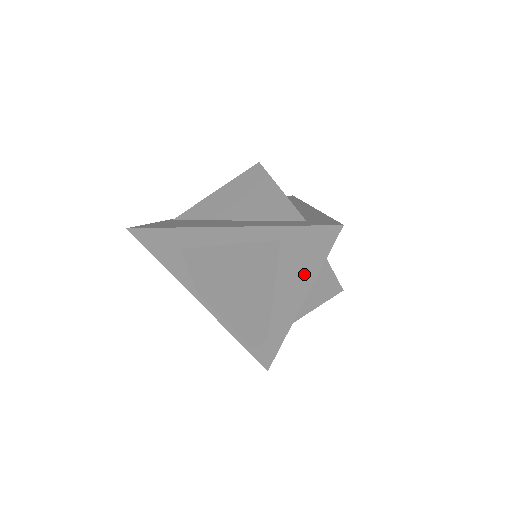
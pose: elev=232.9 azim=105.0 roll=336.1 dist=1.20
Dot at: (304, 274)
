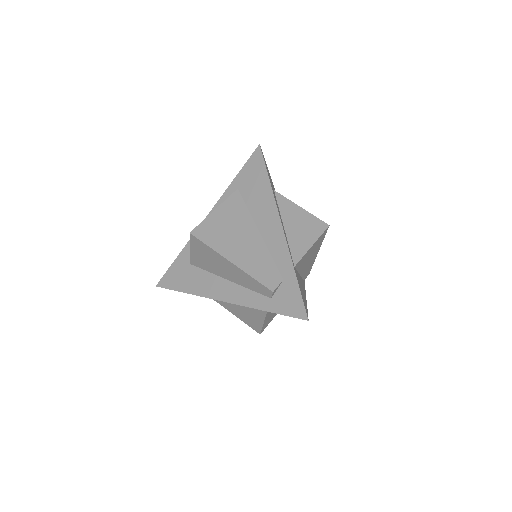
Dot at: (264, 194)
